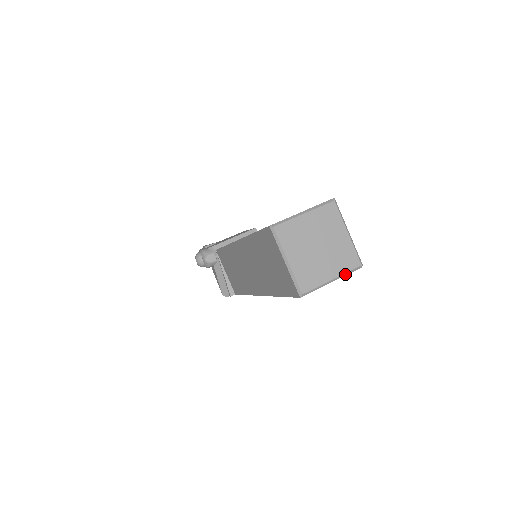
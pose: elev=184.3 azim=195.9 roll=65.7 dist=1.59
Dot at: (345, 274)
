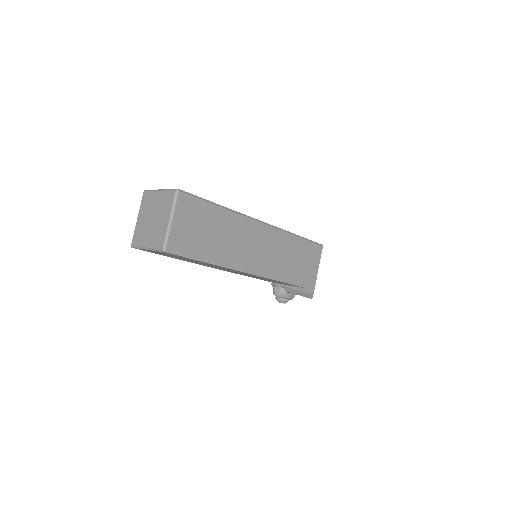
Dot at: (173, 207)
